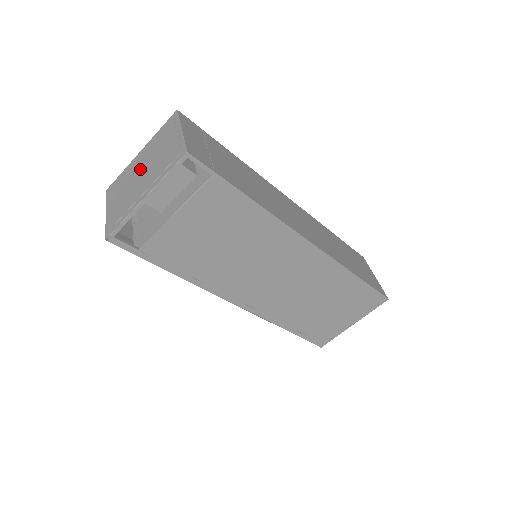
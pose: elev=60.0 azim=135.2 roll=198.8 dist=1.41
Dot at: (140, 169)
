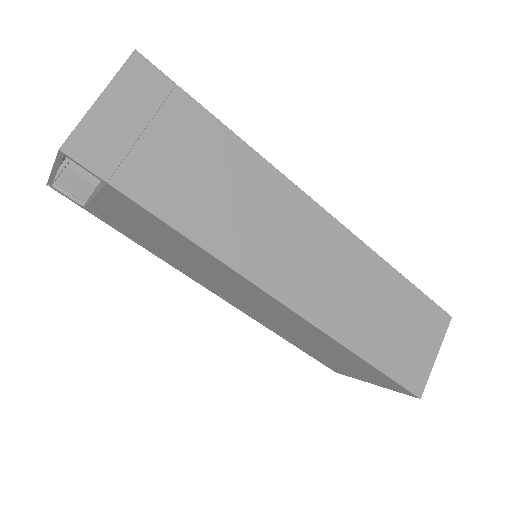
Dot at: occluded
